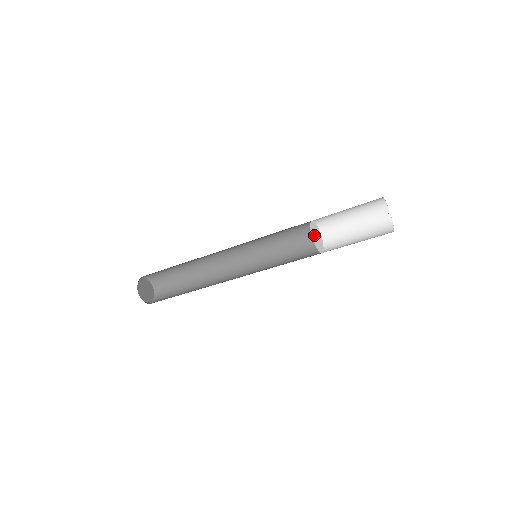
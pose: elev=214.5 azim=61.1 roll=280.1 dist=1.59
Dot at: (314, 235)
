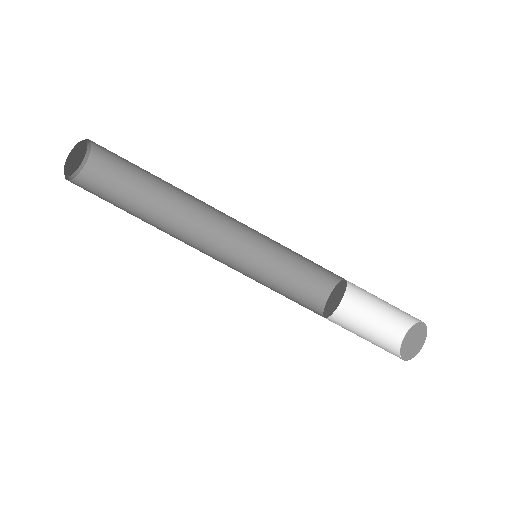
Dot at: (339, 289)
